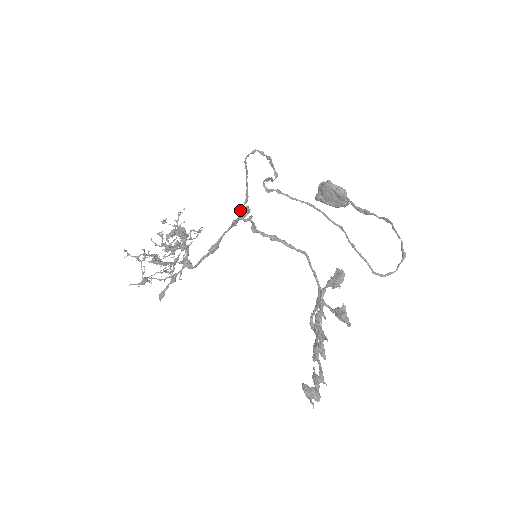
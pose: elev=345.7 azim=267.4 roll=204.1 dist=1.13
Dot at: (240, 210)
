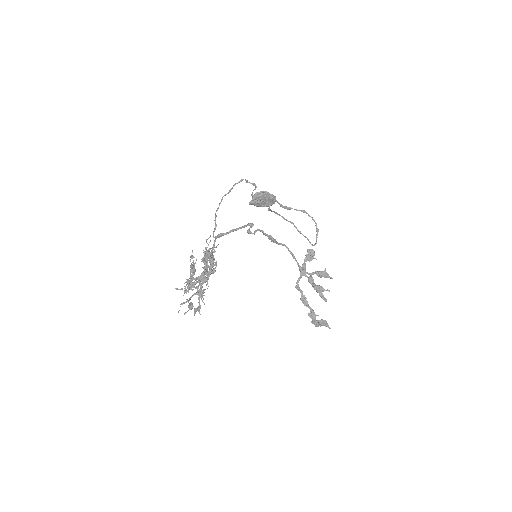
Dot at: (216, 224)
